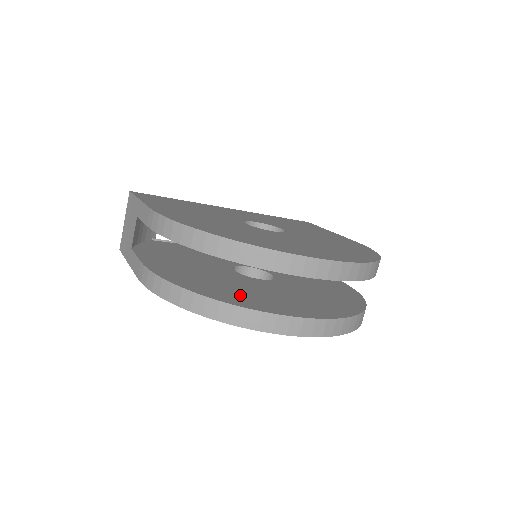
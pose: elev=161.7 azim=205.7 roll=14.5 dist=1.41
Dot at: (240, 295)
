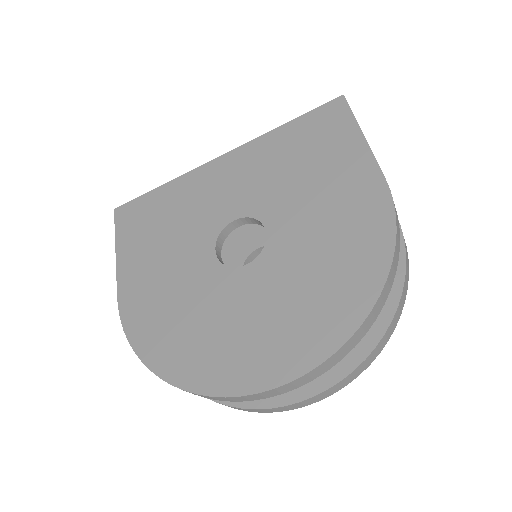
Dot at: occluded
